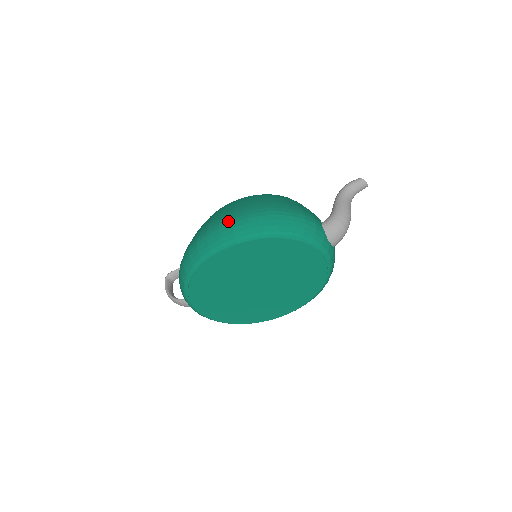
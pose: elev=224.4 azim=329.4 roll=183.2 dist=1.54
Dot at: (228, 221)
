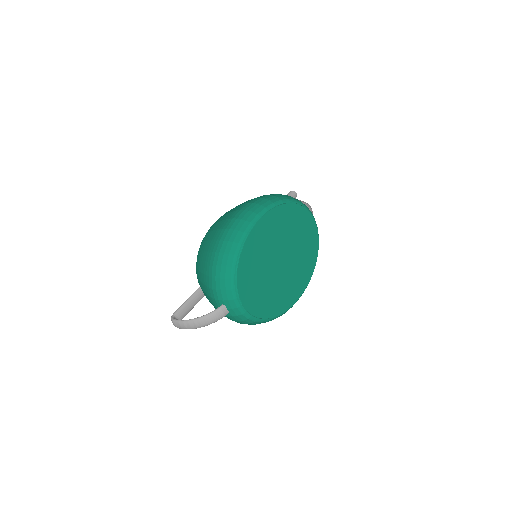
Dot at: (247, 205)
